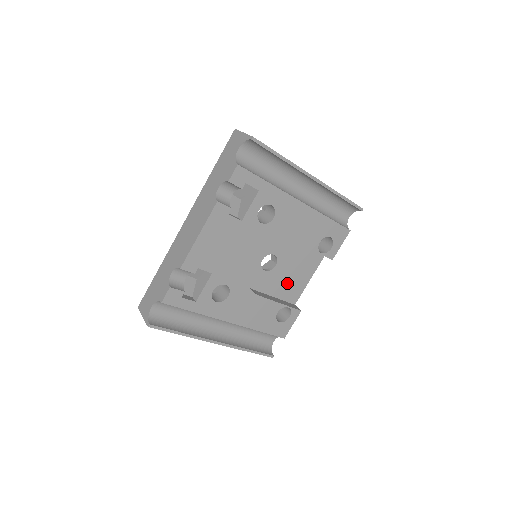
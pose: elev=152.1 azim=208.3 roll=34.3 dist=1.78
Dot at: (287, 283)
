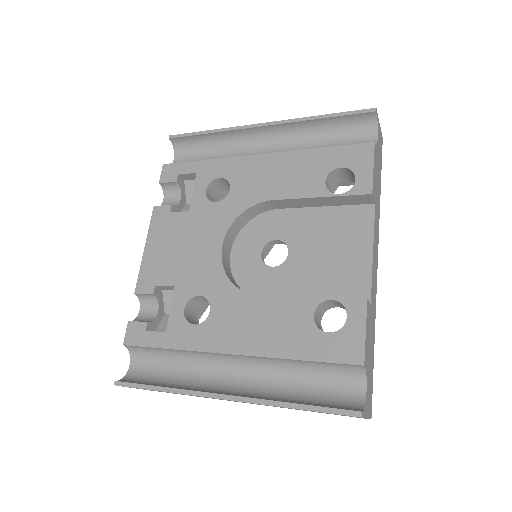
Dot at: (327, 272)
